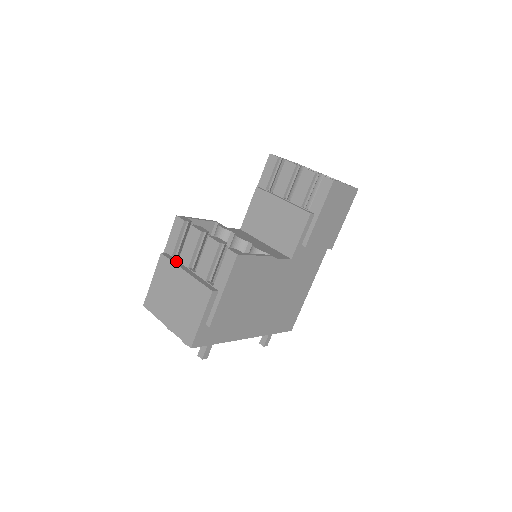
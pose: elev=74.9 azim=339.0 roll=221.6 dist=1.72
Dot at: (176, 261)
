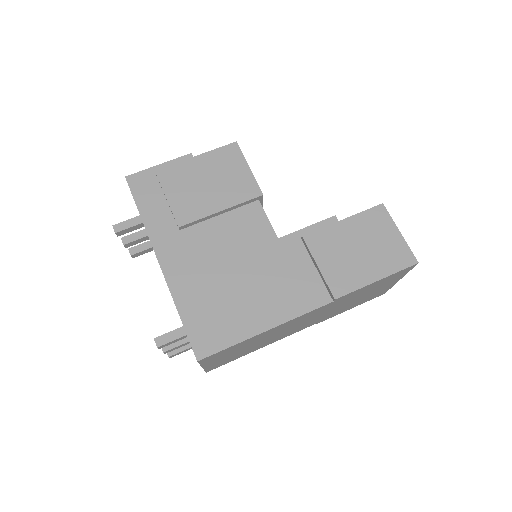
Dot at: occluded
